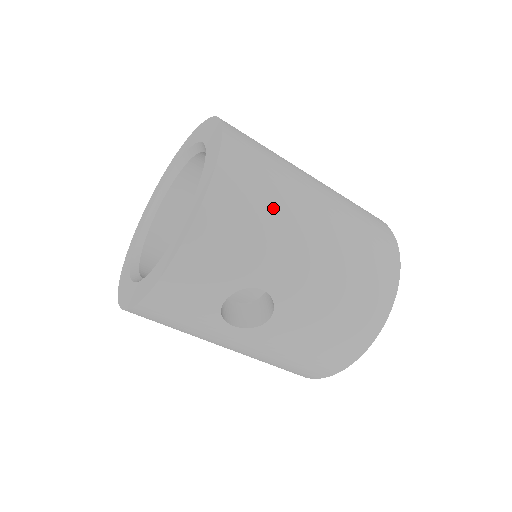
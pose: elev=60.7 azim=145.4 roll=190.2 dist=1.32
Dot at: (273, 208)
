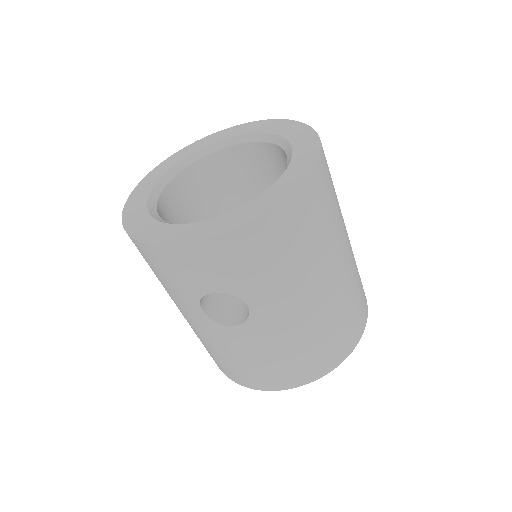
Dot at: (306, 253)
